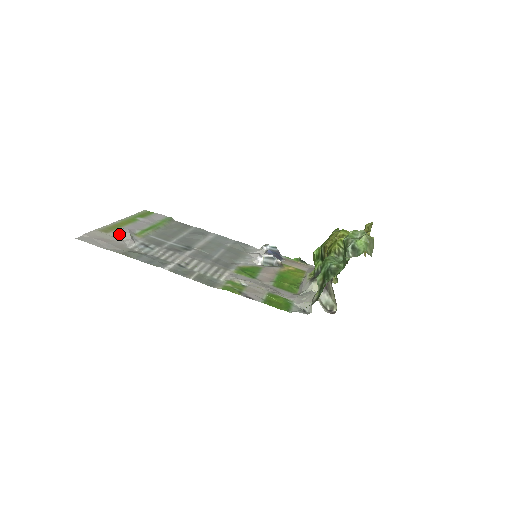
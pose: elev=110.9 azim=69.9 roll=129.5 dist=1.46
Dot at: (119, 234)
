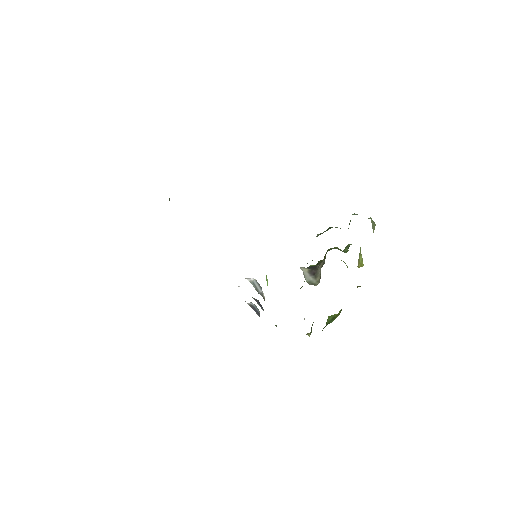
Dot at: occluded
